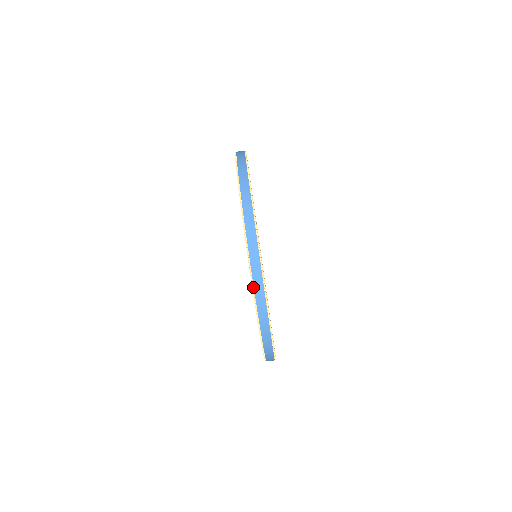
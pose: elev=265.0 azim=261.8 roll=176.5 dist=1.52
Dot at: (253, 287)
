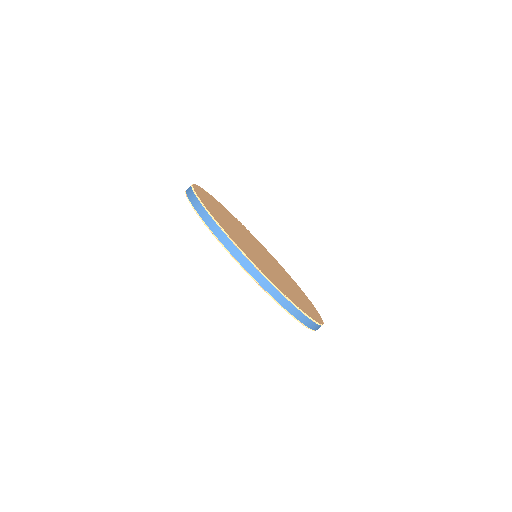
Dot at: (200, 217)
